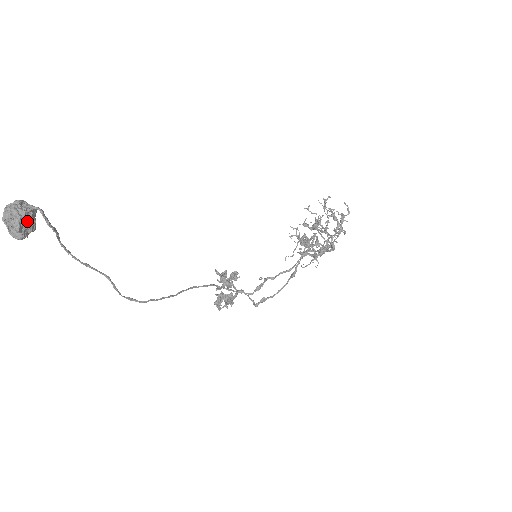
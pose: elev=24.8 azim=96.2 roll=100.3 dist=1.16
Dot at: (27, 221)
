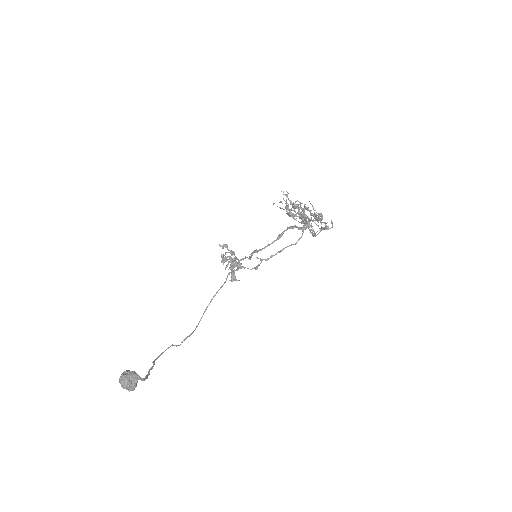
Dot at: (136, 384)
